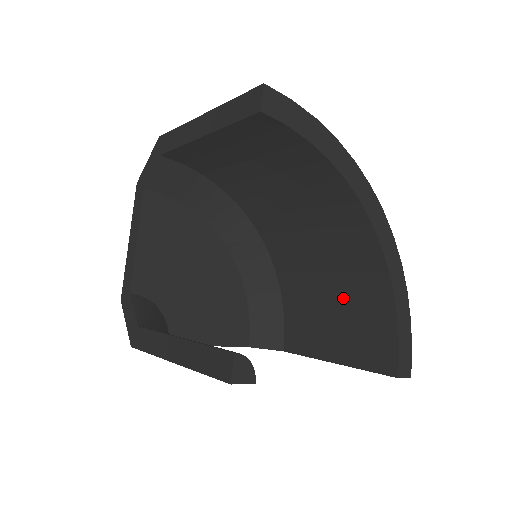
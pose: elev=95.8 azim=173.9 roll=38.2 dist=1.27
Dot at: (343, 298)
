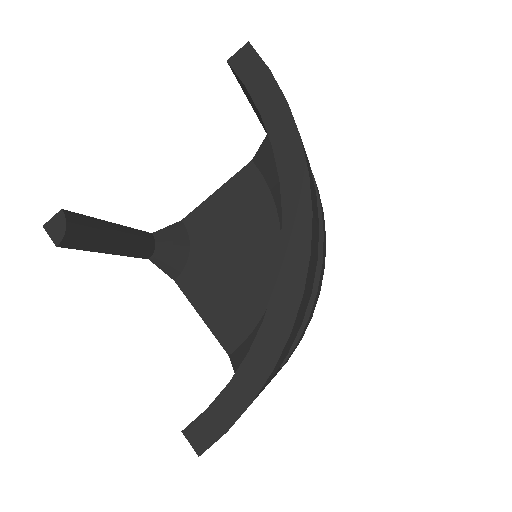
Dot at: occluded
